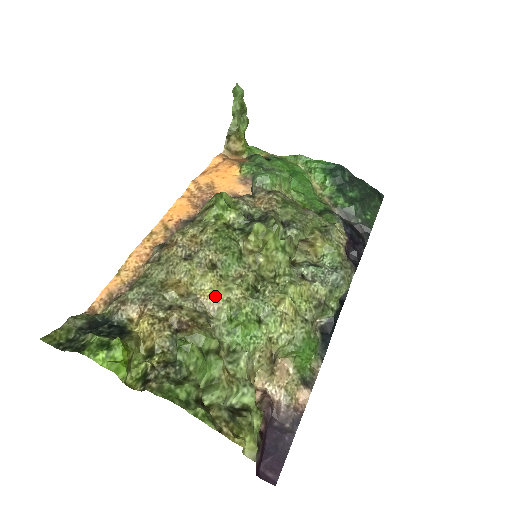
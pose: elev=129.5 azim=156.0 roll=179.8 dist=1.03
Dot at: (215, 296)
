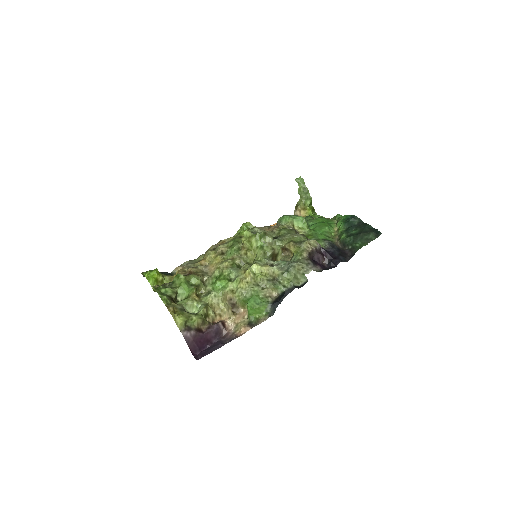
Dot at: (215, 266)
